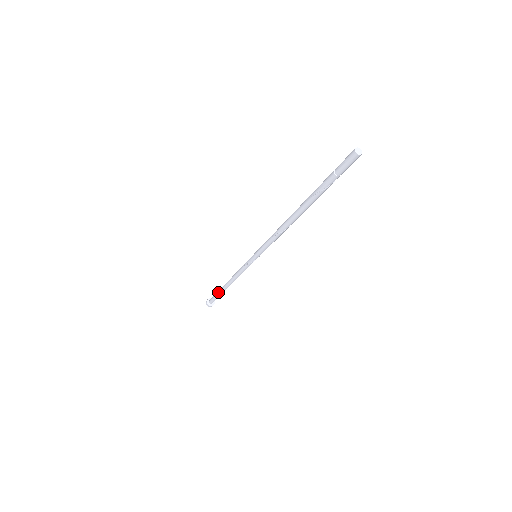
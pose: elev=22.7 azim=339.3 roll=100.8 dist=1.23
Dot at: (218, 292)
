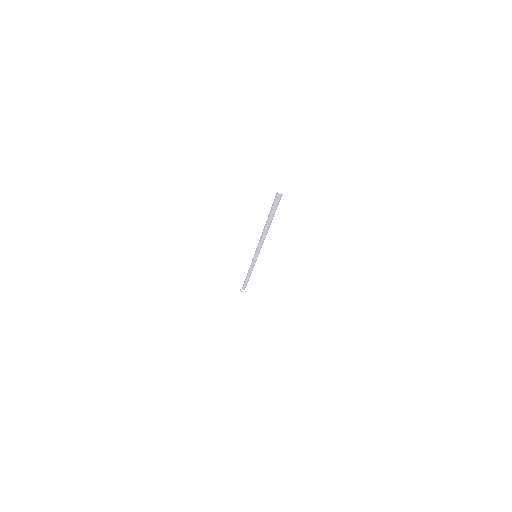
Dot at: (244, 281)
